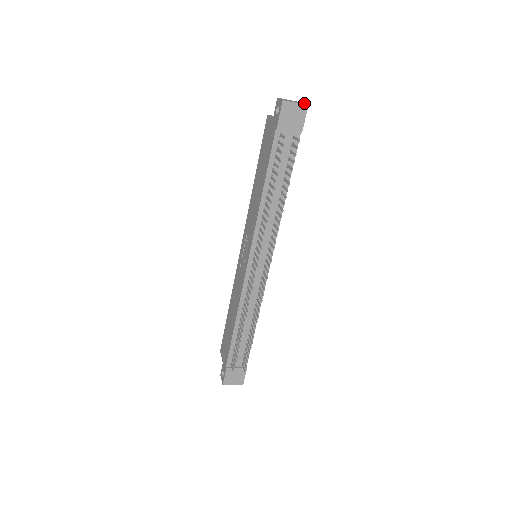
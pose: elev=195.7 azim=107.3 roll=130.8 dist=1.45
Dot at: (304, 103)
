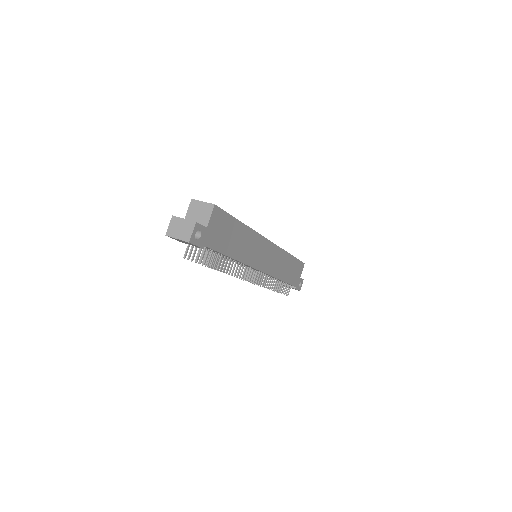
Dot at: (192, 230)
